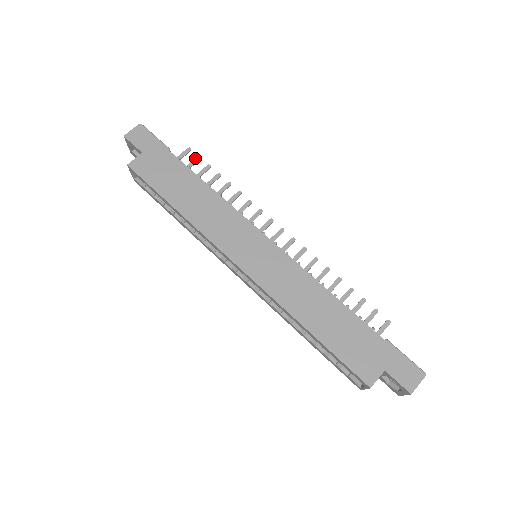
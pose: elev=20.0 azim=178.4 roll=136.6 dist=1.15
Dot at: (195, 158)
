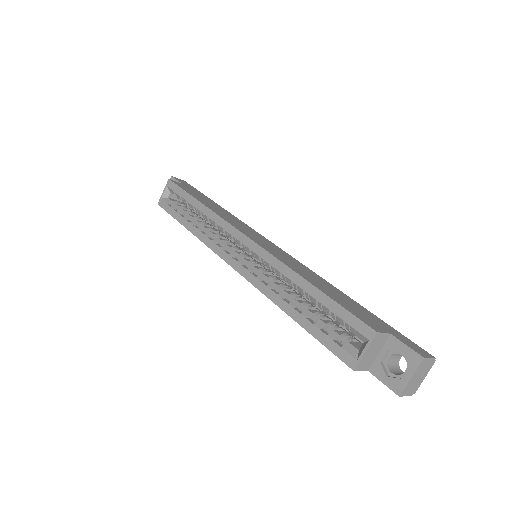
Dot at: occluded
